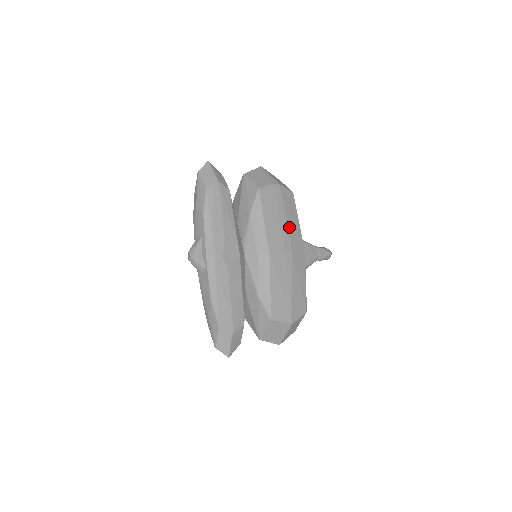
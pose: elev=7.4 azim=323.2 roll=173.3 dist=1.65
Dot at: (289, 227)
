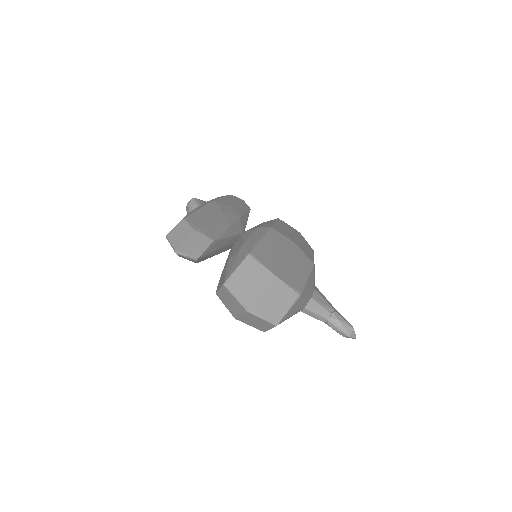
Dot at: (301, 243)
